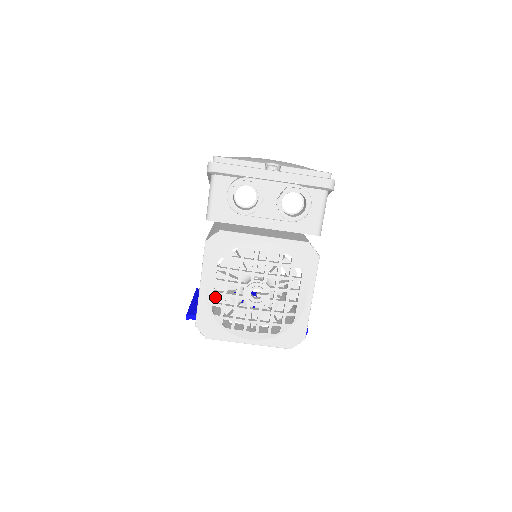
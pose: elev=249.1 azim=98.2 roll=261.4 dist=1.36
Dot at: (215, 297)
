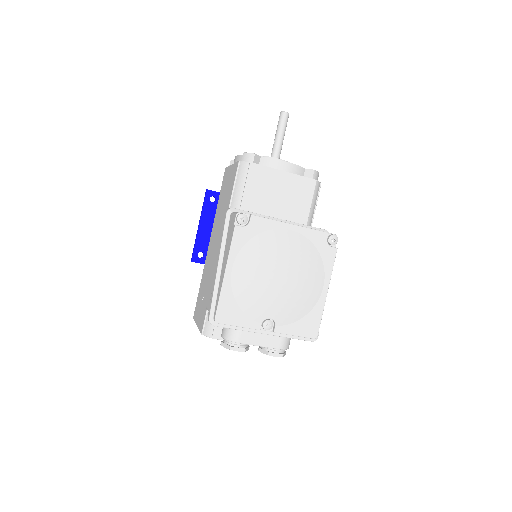
Dot at: occluded
